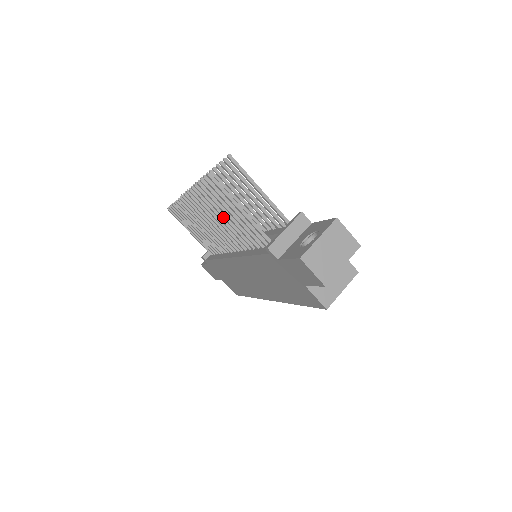
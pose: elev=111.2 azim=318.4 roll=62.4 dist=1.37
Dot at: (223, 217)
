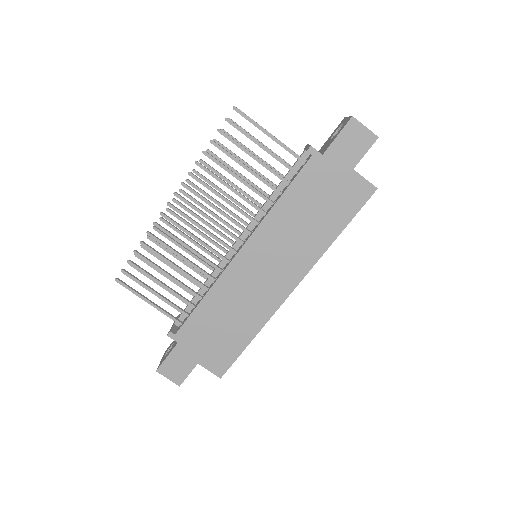
Dot at: (237, 177)
